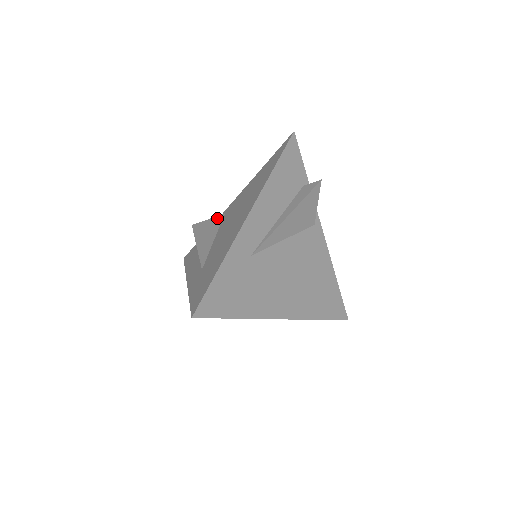
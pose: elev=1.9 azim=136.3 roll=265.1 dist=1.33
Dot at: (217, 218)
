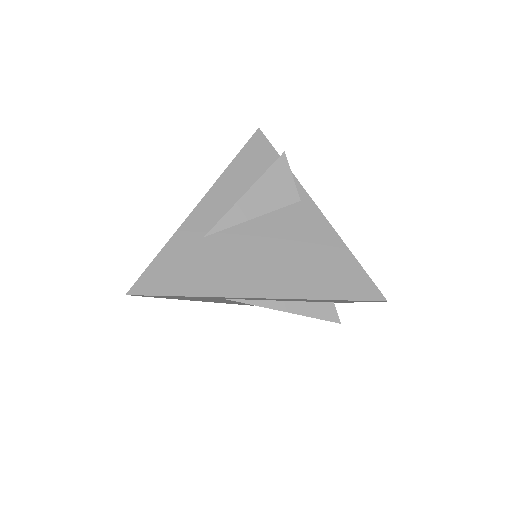
Dot at: occluded
